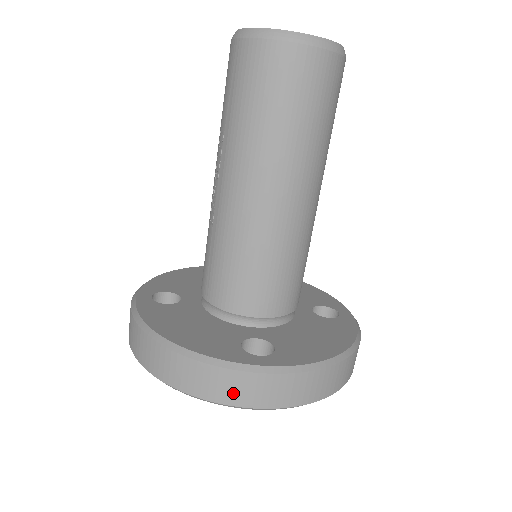
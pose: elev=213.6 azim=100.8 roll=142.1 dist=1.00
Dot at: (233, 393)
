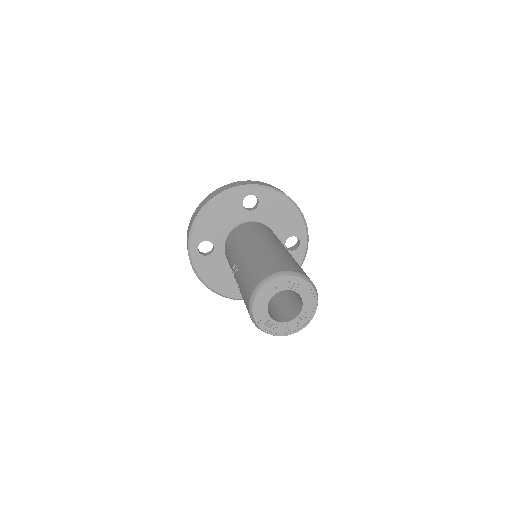
Dot at: occluded
